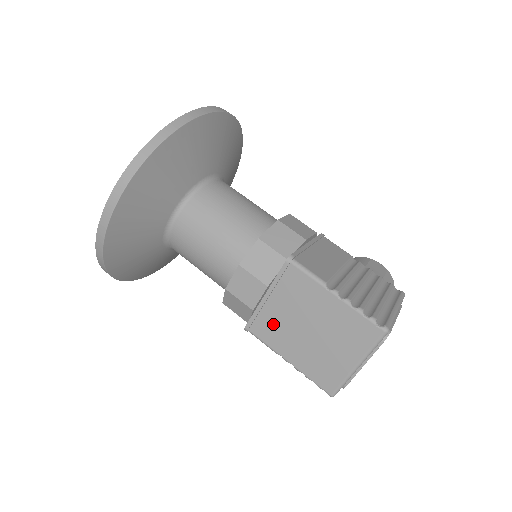
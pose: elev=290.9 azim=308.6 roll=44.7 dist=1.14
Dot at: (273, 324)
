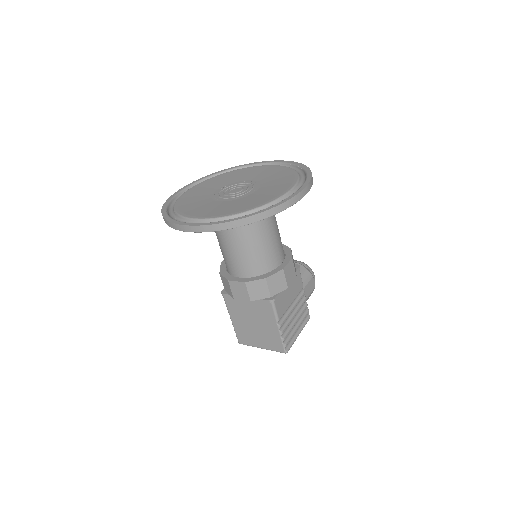
Dot at: (238, 306)
